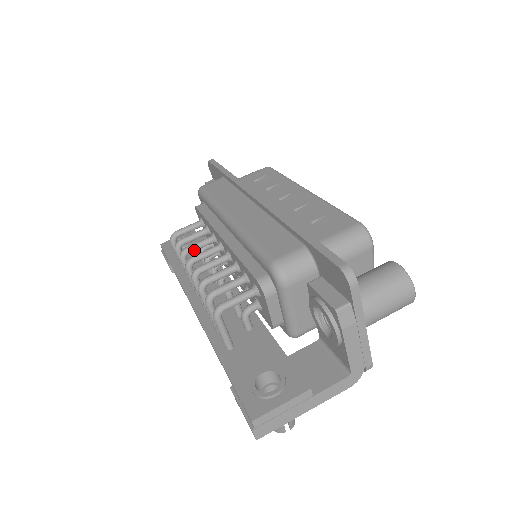
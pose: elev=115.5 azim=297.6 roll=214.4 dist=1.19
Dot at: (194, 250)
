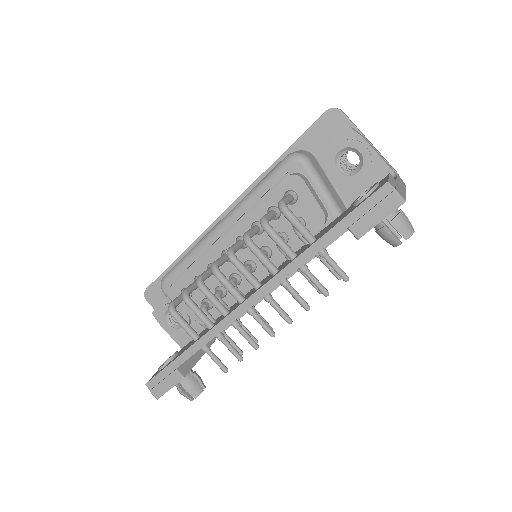
Dot at: (206, 276)
